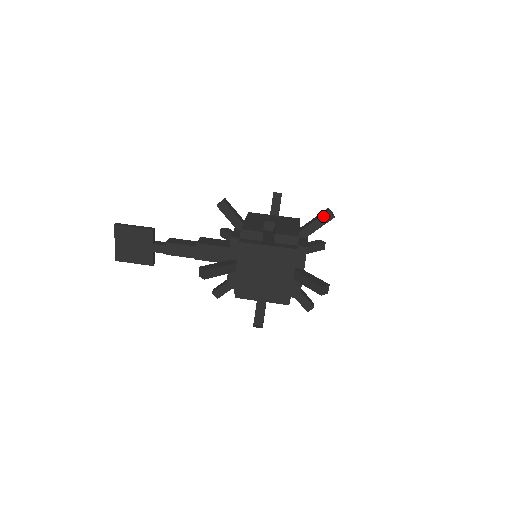
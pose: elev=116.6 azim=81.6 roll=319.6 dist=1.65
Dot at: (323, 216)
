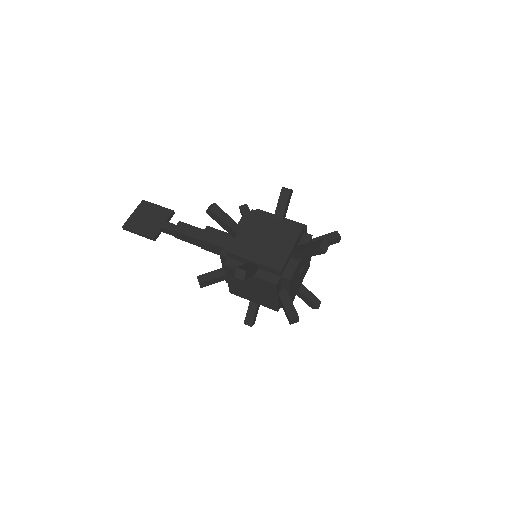
Dot at: (331, 234)
